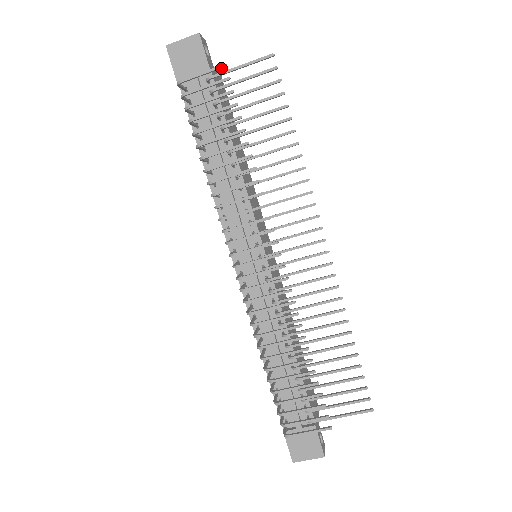
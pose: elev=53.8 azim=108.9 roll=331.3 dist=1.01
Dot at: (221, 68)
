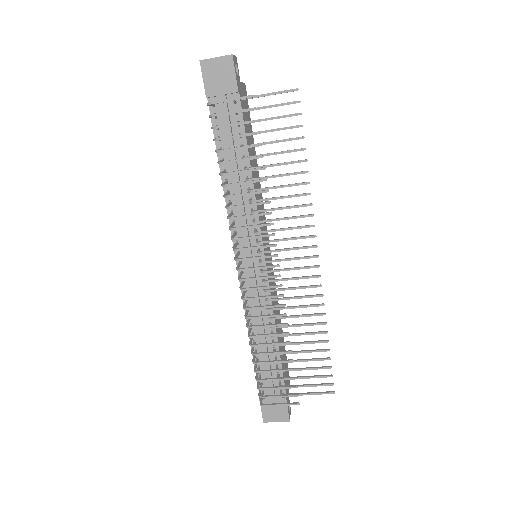
Dot at: (249, 97)
